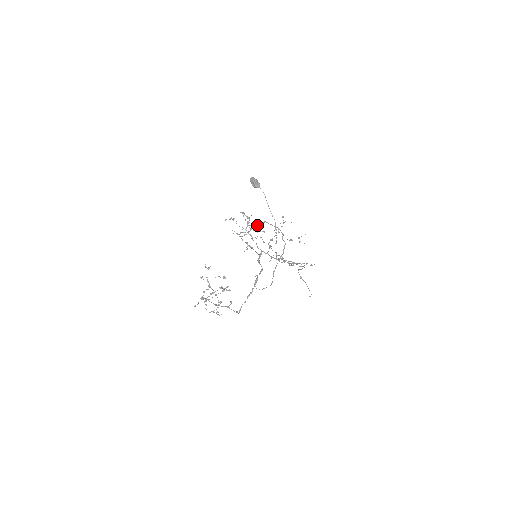
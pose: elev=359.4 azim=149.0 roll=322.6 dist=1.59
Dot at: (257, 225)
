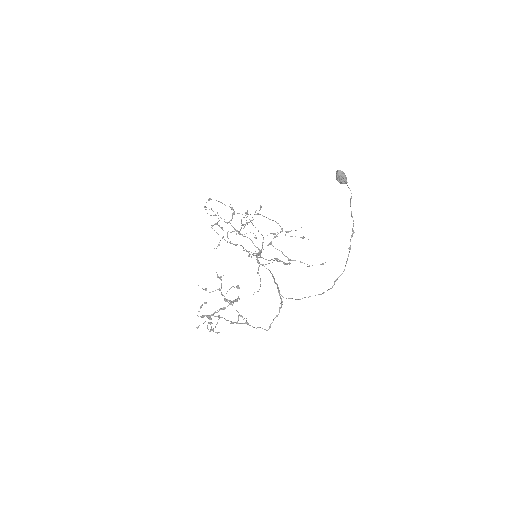
Dot at: occluded
